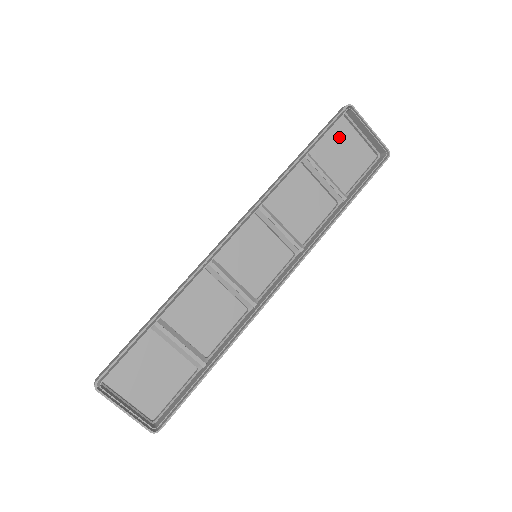
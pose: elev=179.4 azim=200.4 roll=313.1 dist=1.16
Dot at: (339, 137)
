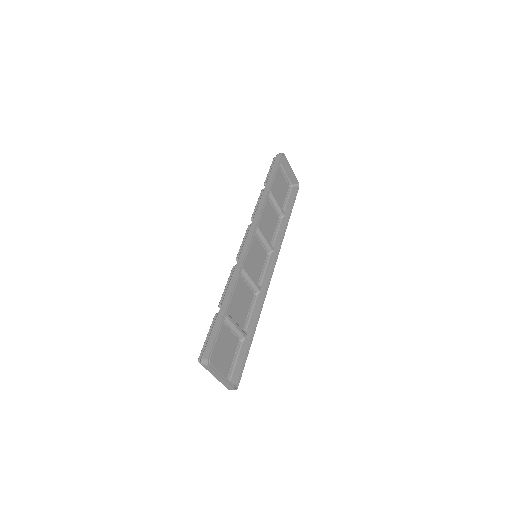
Dot at: occluded
